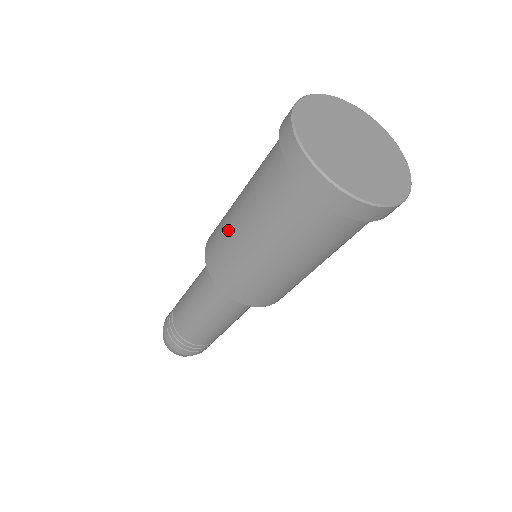
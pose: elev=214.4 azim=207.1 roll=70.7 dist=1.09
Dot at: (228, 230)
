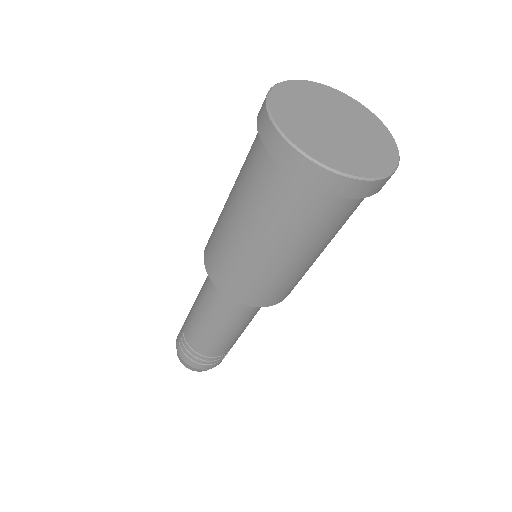
Dot at: (221, 227)
